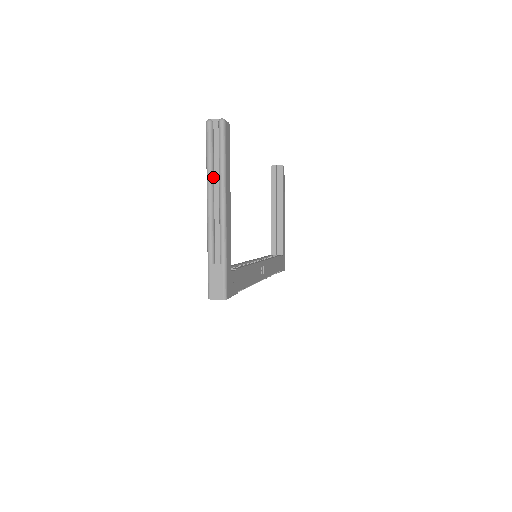
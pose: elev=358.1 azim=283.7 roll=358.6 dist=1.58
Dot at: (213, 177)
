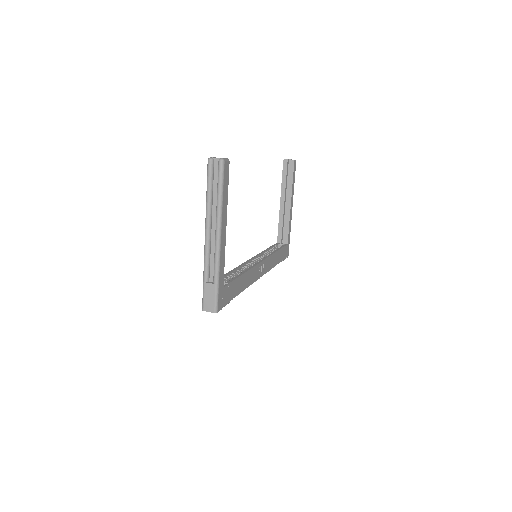
Dot at: (211, 209)
